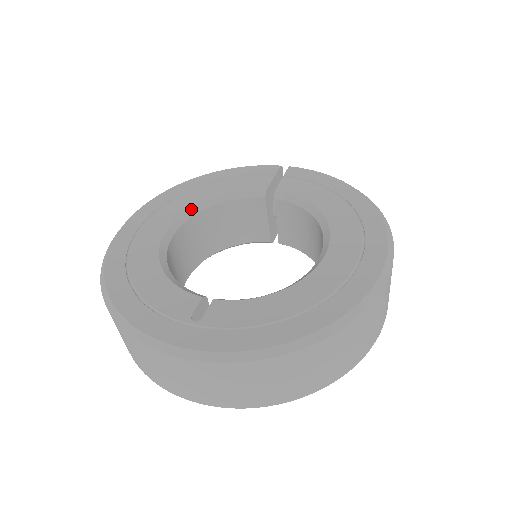
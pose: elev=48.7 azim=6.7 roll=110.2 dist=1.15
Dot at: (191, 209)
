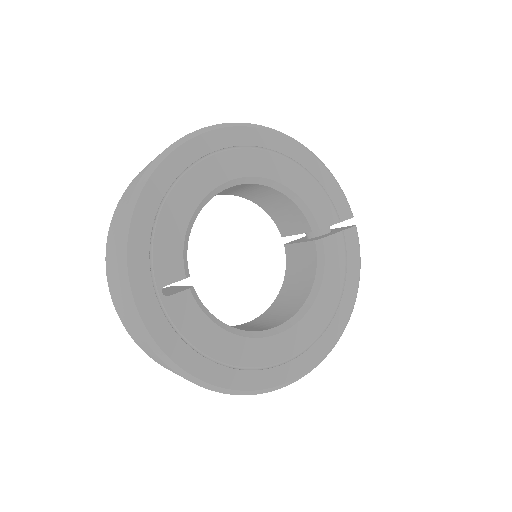
Dot at: (266, 179)
